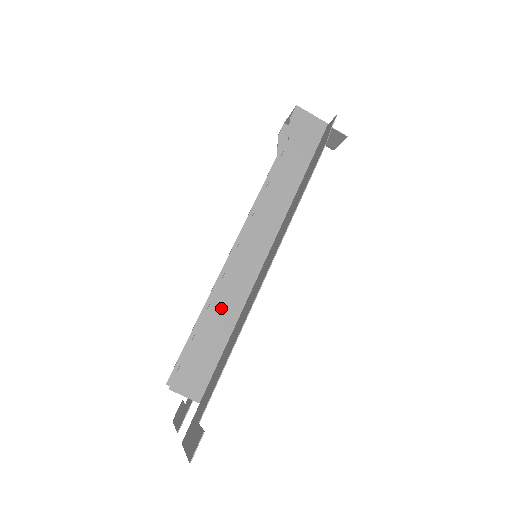
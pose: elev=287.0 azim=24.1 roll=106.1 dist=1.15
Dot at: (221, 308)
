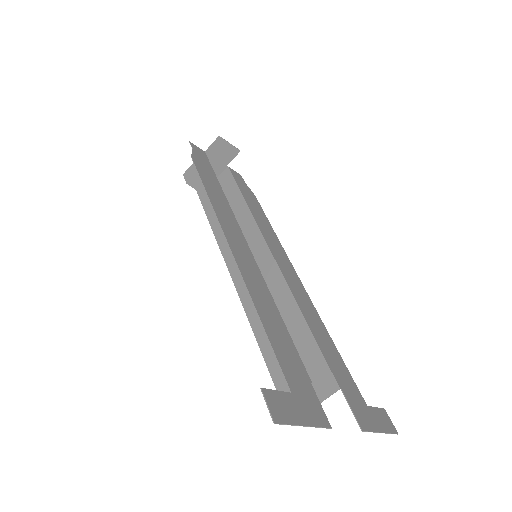
Dot at: occluded
